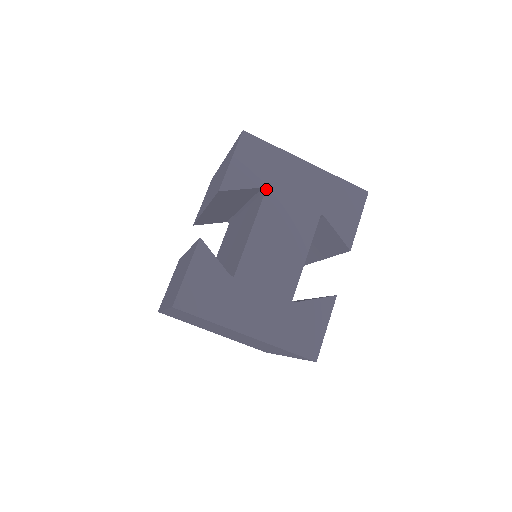
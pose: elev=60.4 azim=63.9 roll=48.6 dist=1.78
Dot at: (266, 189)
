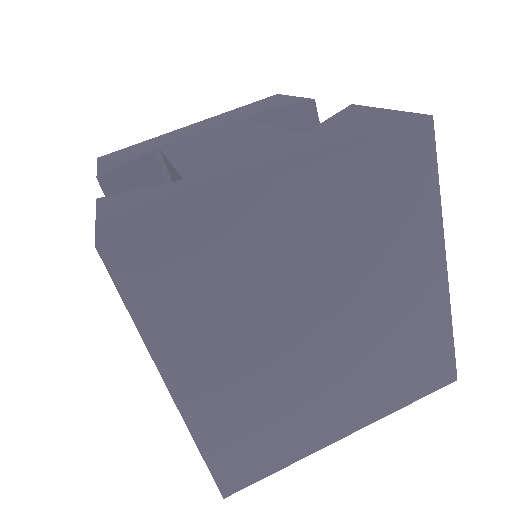
Dot at: (159, 148)
